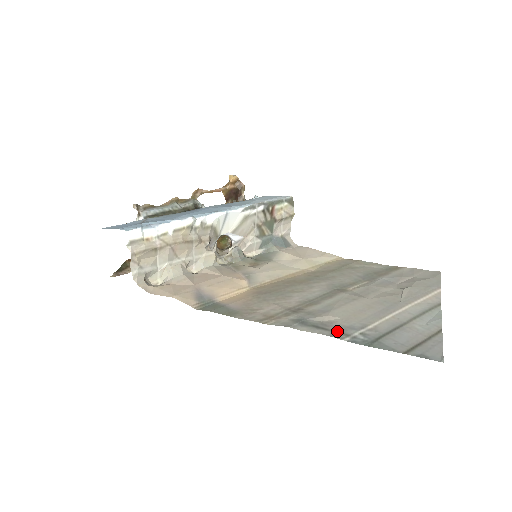
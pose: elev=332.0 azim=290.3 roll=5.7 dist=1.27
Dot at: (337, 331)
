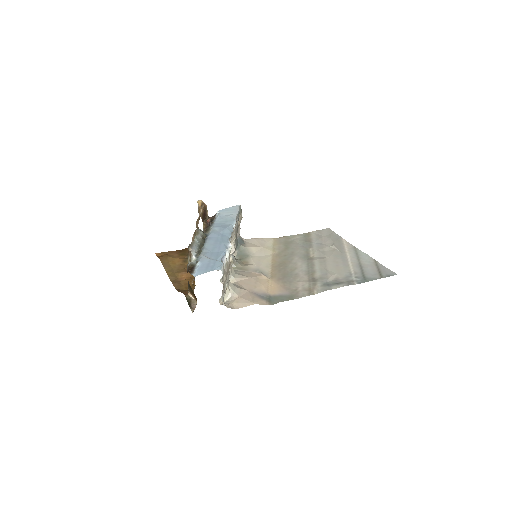
Dot at: (347, 281)
